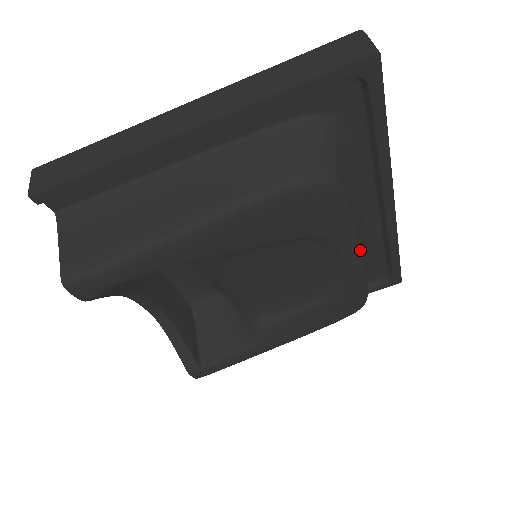
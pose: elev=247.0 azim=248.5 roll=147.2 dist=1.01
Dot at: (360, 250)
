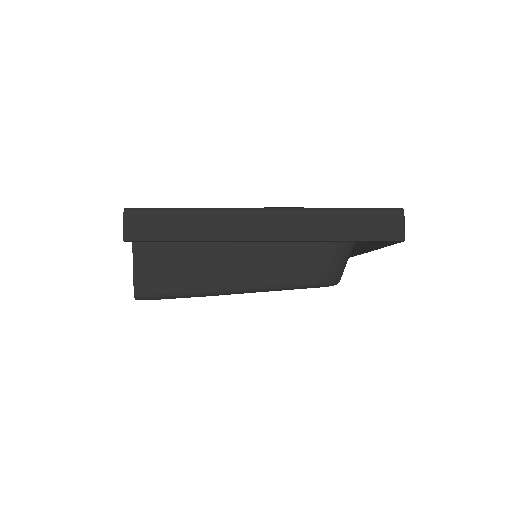
Dot at: occluded
